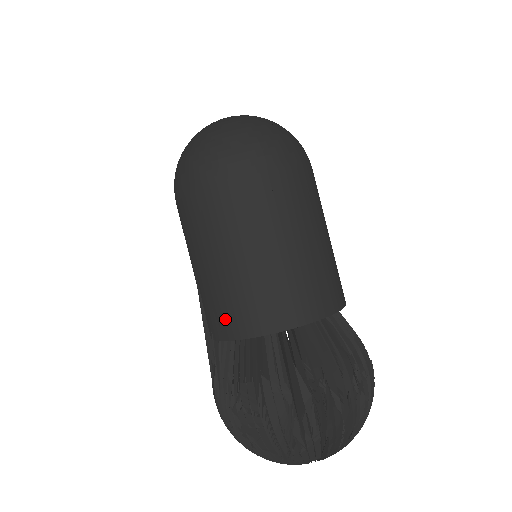
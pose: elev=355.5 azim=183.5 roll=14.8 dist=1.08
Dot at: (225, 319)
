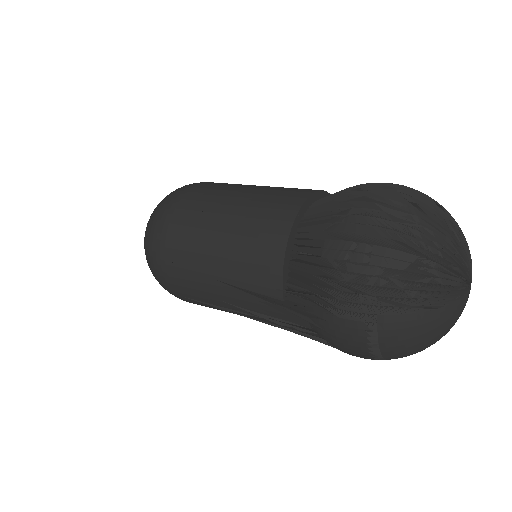
Dot at: (264, 254)
